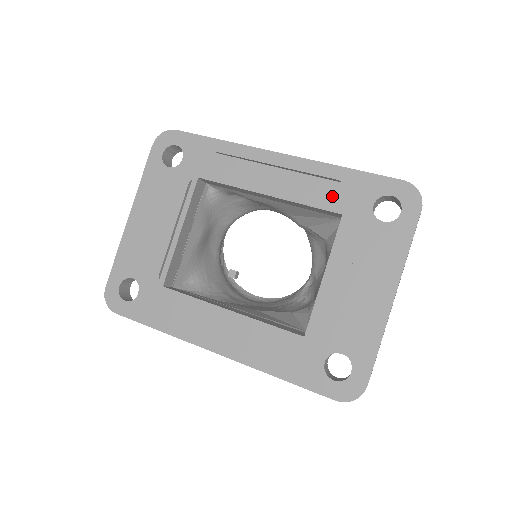
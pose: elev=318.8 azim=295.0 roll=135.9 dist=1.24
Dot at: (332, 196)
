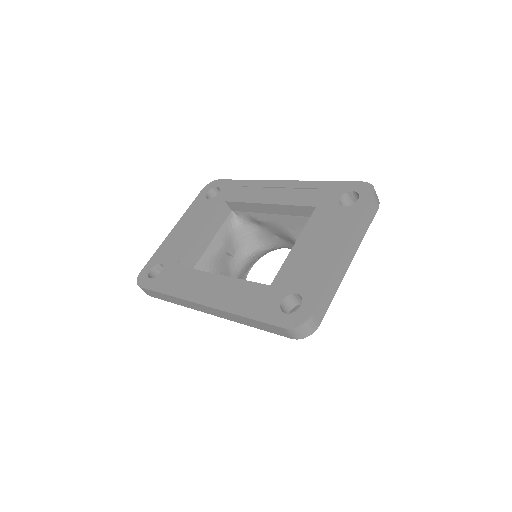
Dot at: (311, 197)
